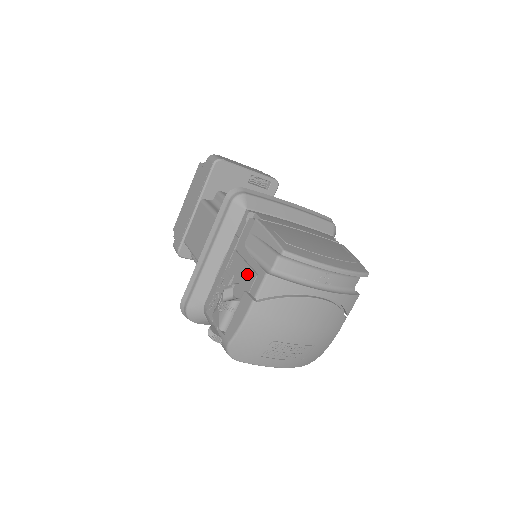
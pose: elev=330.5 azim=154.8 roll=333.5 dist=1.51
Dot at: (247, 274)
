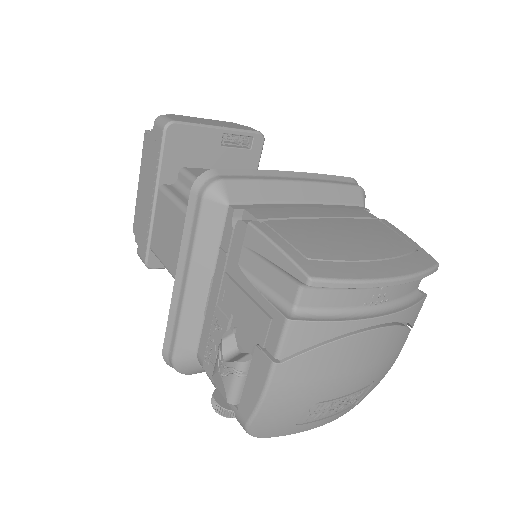
Dot at: (253, 316)
